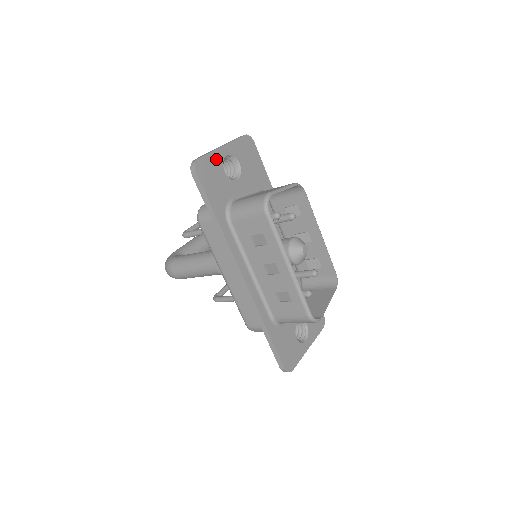
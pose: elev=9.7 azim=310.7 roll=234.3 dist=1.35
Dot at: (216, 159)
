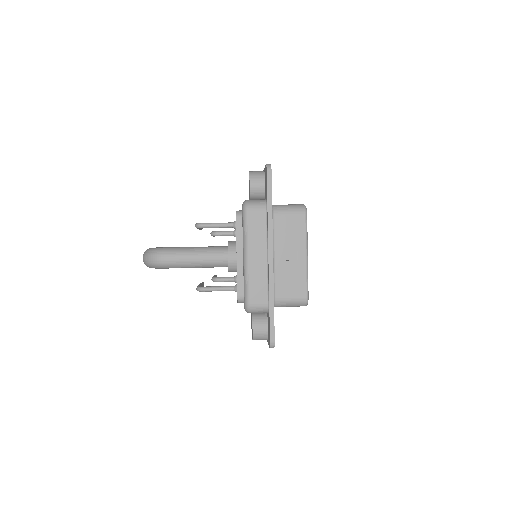
Dot at: occluded
